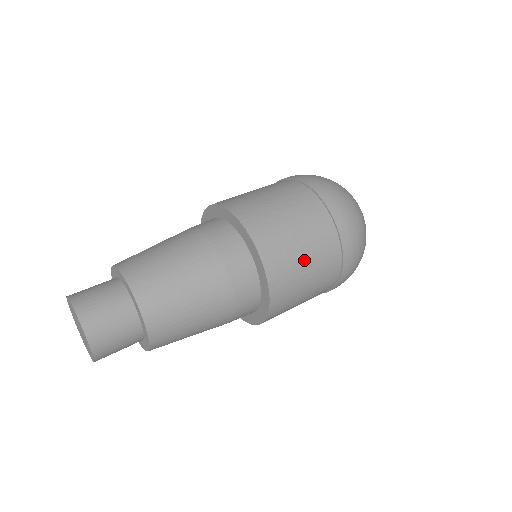
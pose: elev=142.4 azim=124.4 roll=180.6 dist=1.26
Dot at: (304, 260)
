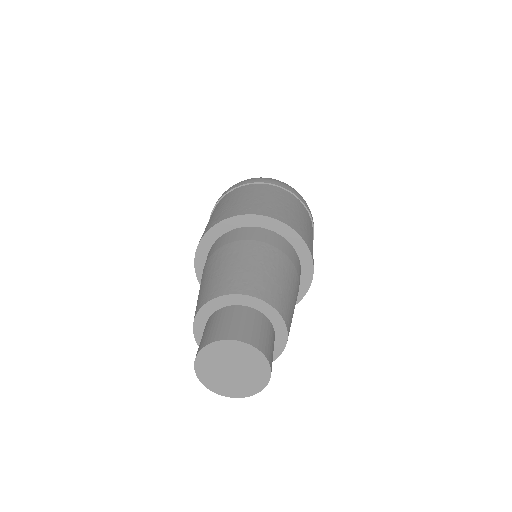
Dot at: (304, 222)
